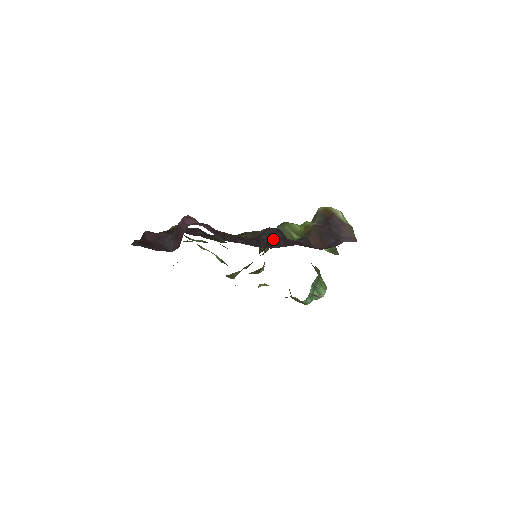
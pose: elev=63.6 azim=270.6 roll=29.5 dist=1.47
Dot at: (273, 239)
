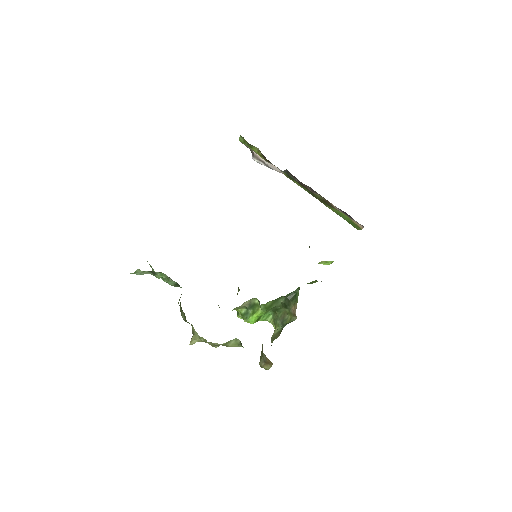
Dot at: occluded
